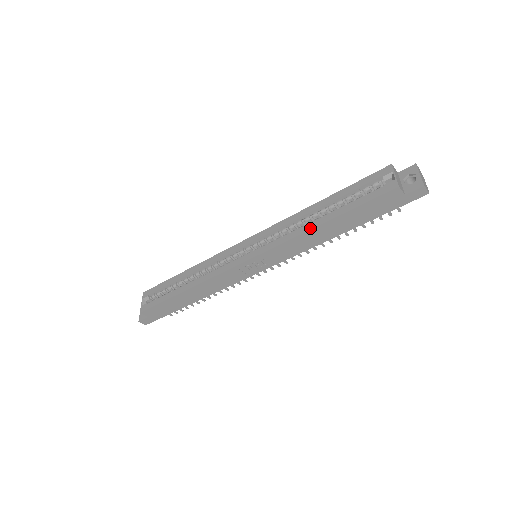
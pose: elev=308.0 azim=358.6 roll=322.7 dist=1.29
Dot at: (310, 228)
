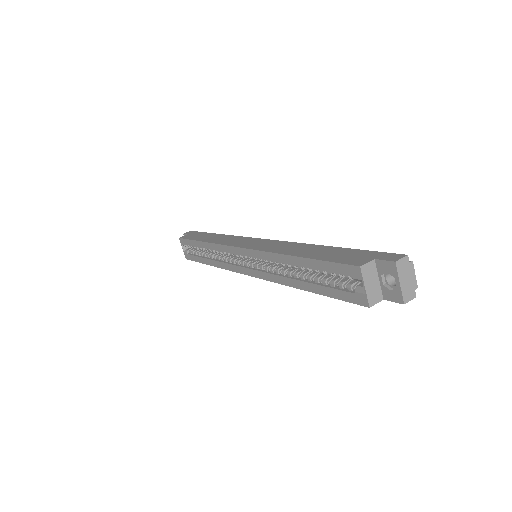
Dot at: (291, 286)
